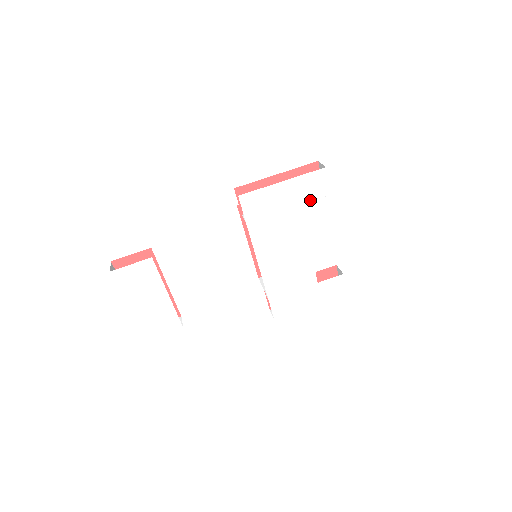
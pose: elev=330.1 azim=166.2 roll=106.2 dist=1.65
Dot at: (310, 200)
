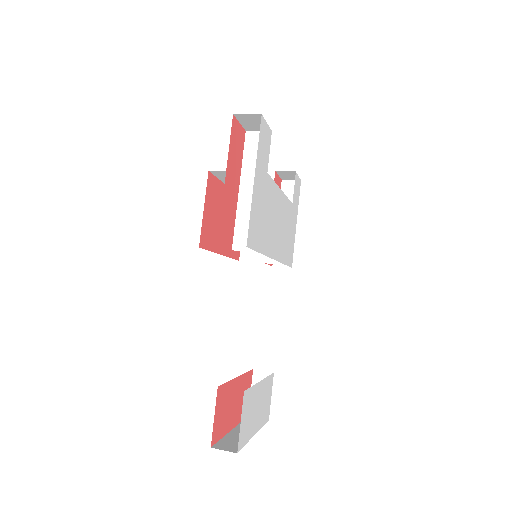
Dot at: (268, 159)
